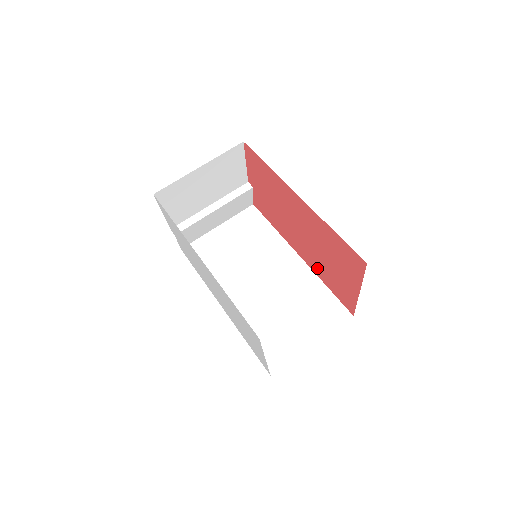
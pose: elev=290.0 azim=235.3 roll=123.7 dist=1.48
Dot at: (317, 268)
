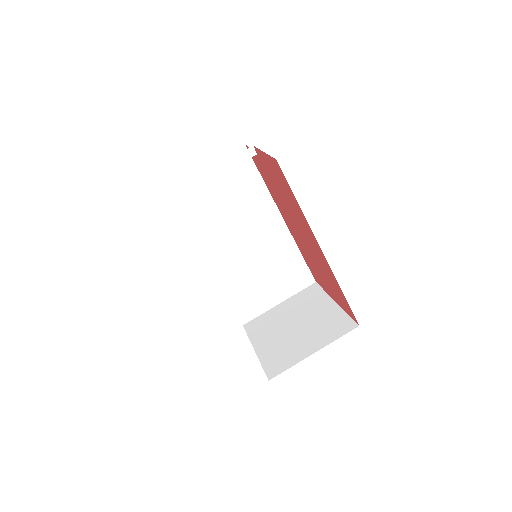
Dot at: (300, 245)
